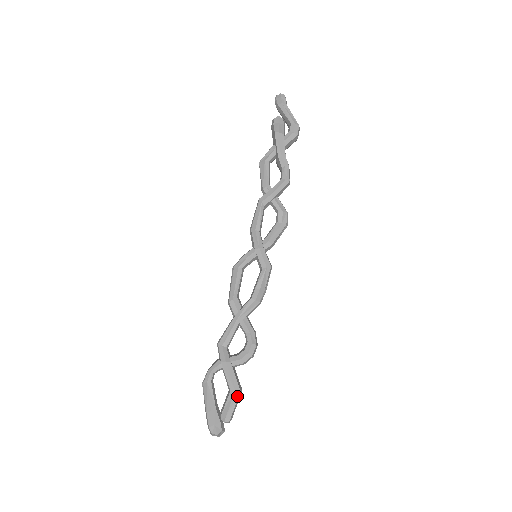
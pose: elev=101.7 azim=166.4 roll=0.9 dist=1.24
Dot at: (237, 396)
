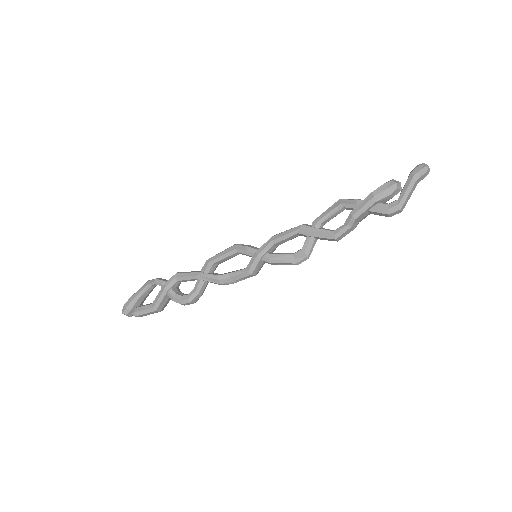
Dot at: (151, 311)
